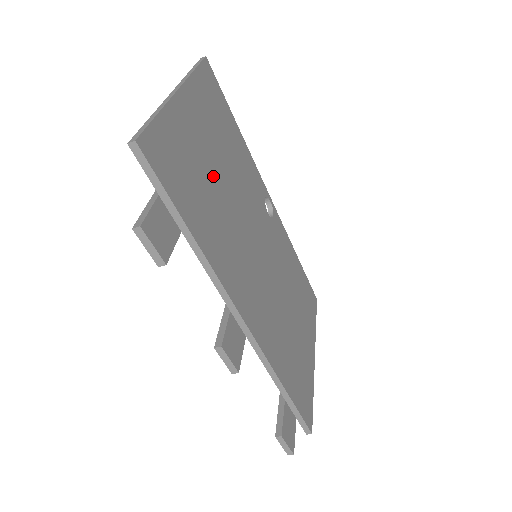
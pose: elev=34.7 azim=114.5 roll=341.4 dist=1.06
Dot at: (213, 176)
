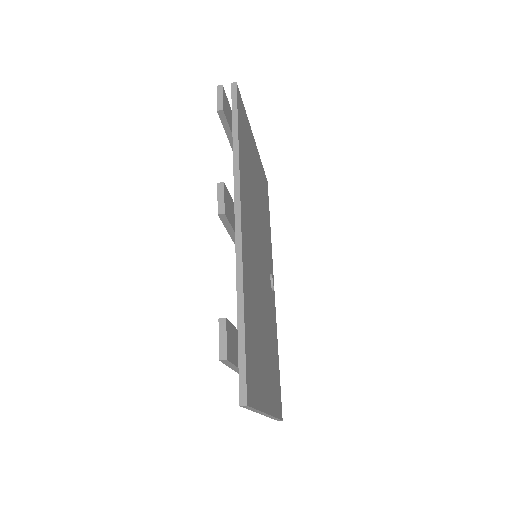
Dot at: (254, 178)
